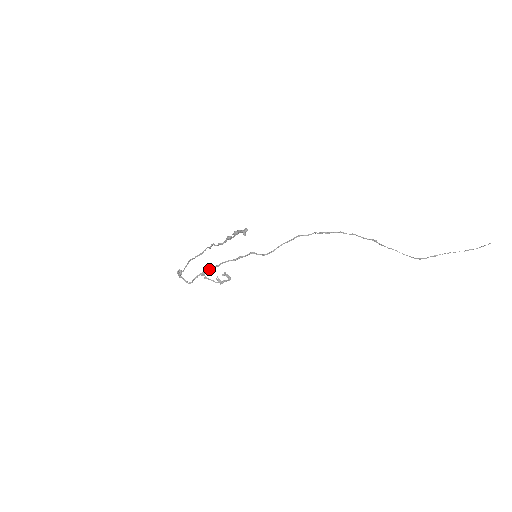
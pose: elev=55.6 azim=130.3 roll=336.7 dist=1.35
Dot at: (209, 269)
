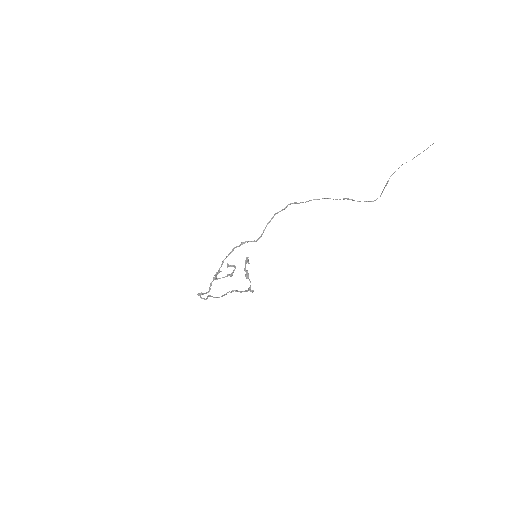
Dot at: (217, 274)
